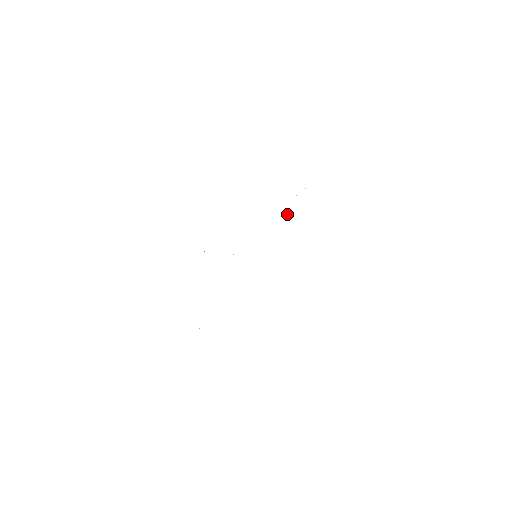
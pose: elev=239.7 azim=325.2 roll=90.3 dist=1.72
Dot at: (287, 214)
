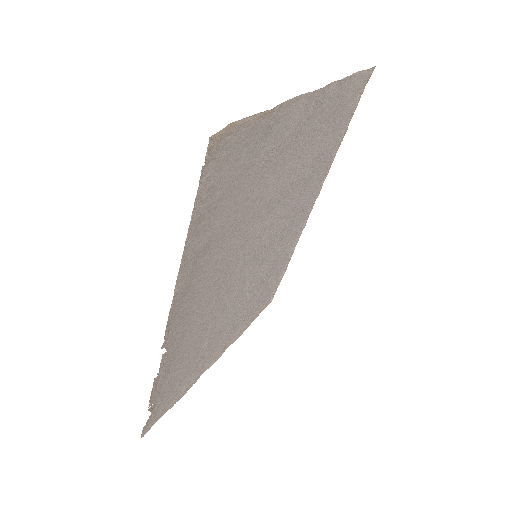
Dot at: (267, 279)
